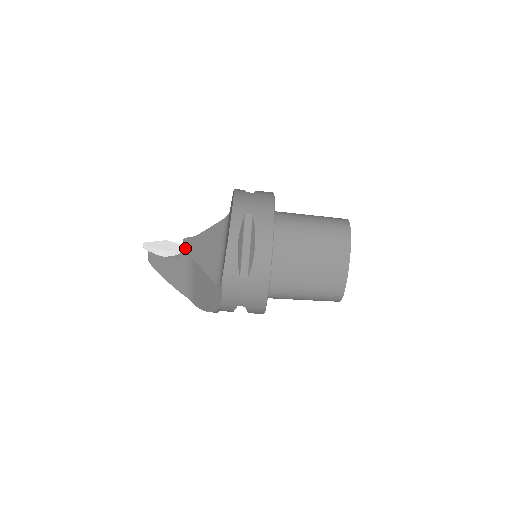
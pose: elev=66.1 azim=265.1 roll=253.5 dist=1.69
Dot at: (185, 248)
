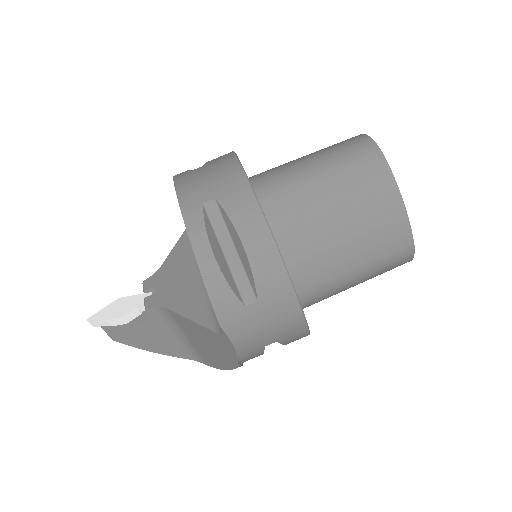
Dot at: (149, 297)
